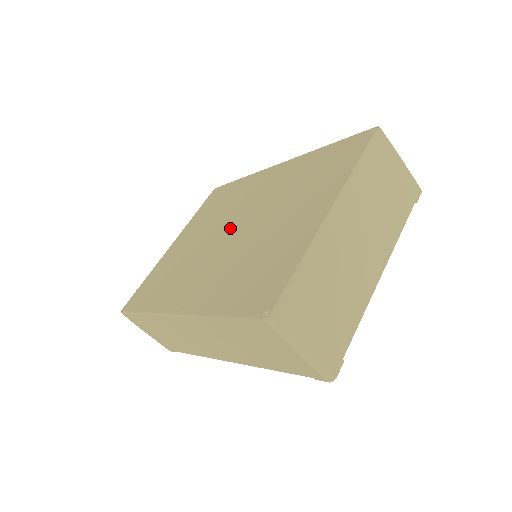
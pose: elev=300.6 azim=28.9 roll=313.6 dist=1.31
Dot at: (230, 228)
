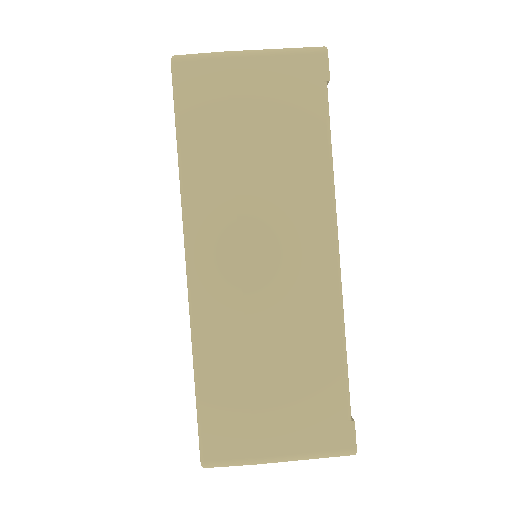
Dot at: occluded
